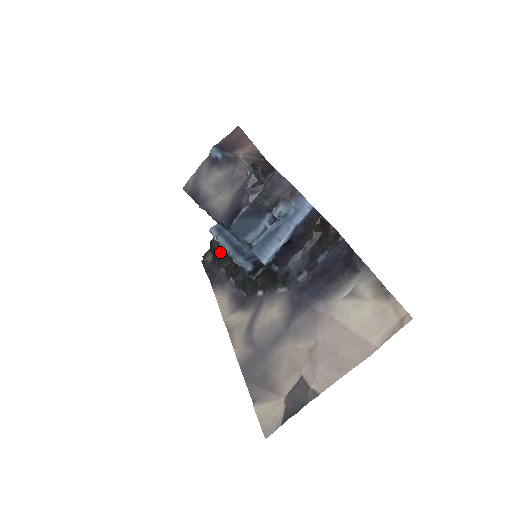
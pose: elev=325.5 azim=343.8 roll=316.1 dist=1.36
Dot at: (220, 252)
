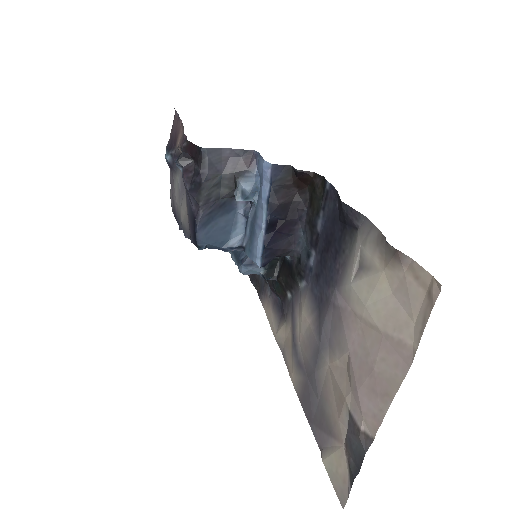
Dot at: occluded
